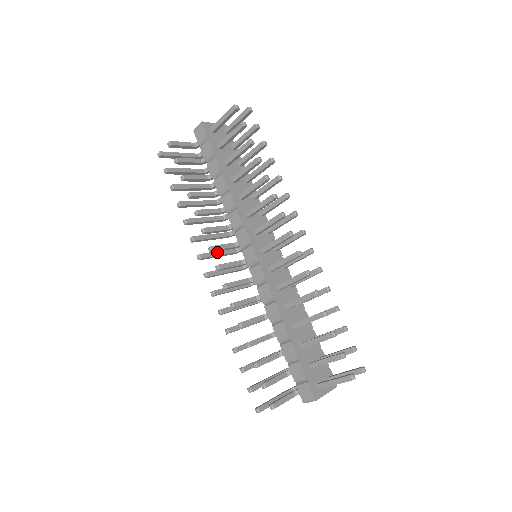
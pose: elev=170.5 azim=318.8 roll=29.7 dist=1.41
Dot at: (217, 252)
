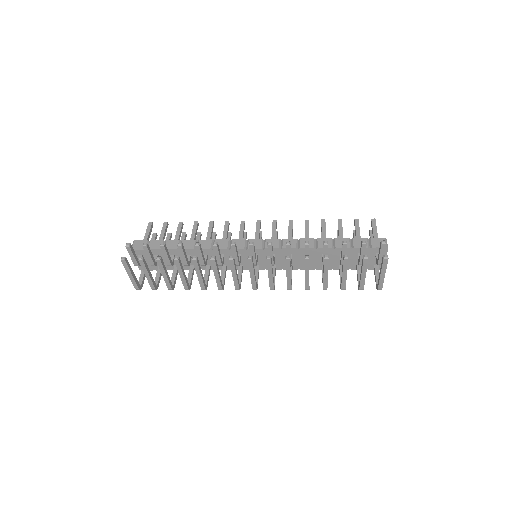
Dot at: occluded
